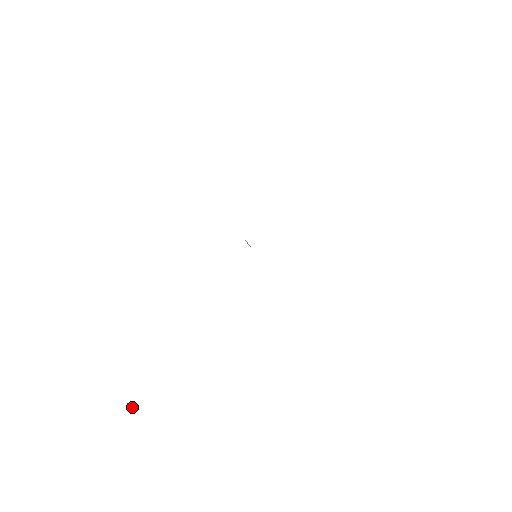
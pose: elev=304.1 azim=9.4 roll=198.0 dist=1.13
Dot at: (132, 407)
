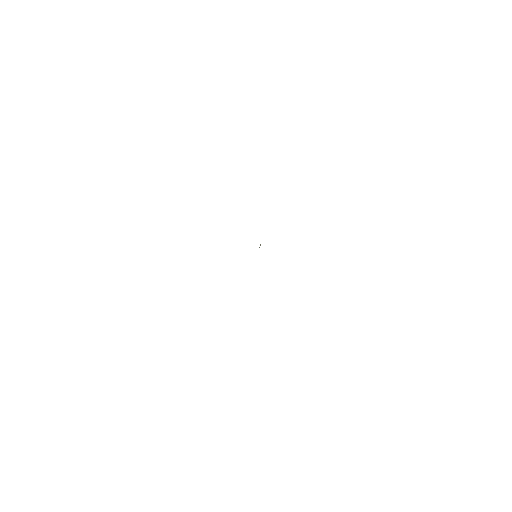
Dot at: occluded
